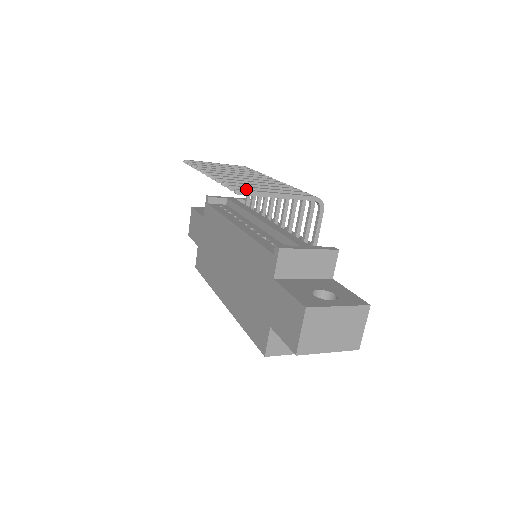
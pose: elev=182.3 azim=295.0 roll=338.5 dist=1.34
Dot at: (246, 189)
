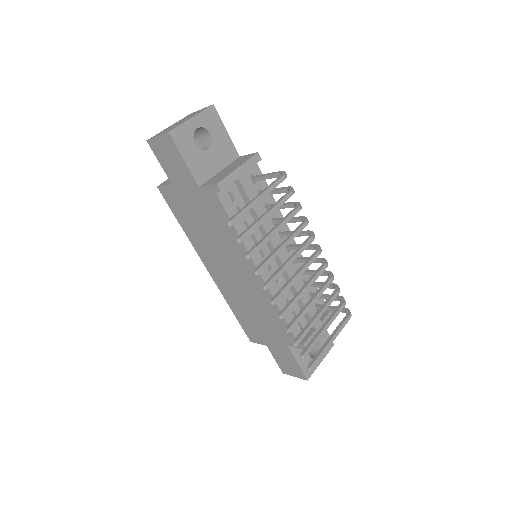
Dot at: (311, 347)
